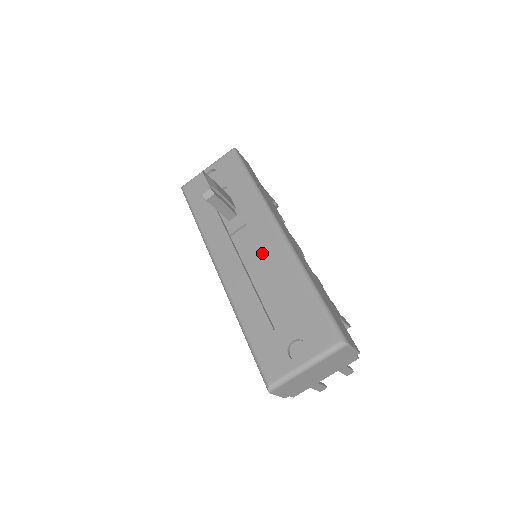
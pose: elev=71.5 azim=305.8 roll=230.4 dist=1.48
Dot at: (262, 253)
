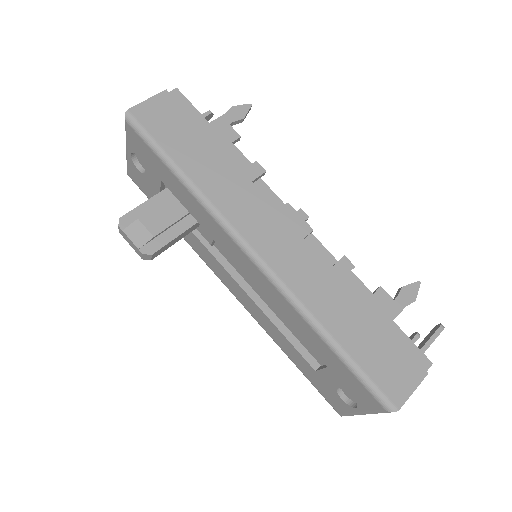
Dot at: (254, 285)
